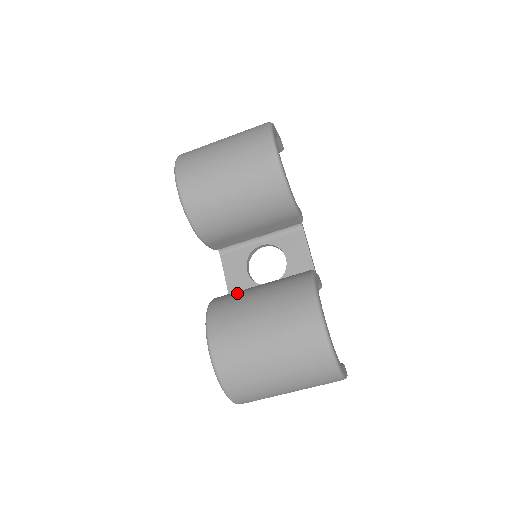
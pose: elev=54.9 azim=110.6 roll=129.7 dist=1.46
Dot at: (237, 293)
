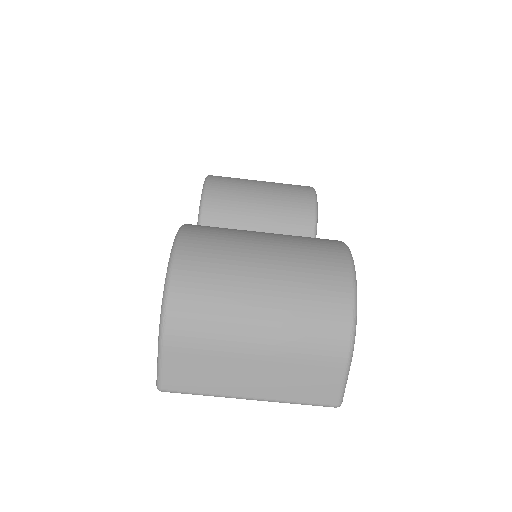
Dot at: occluded
